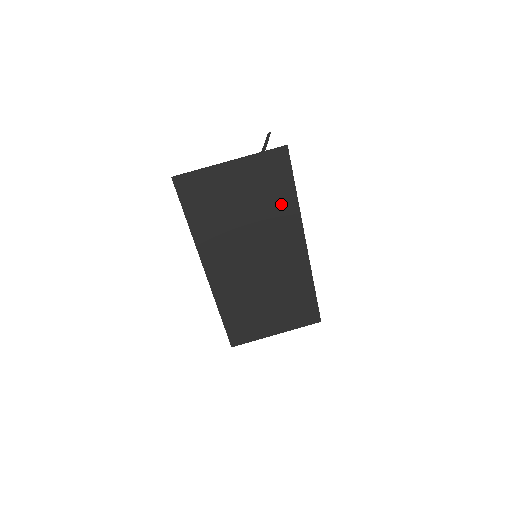
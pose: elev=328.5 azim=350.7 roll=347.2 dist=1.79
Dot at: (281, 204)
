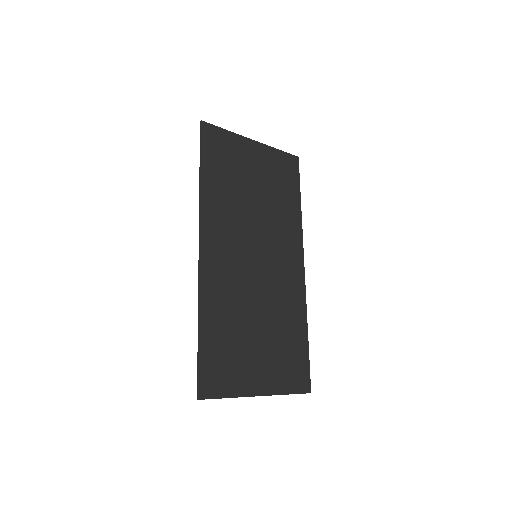
Dot at: (288, 207)
